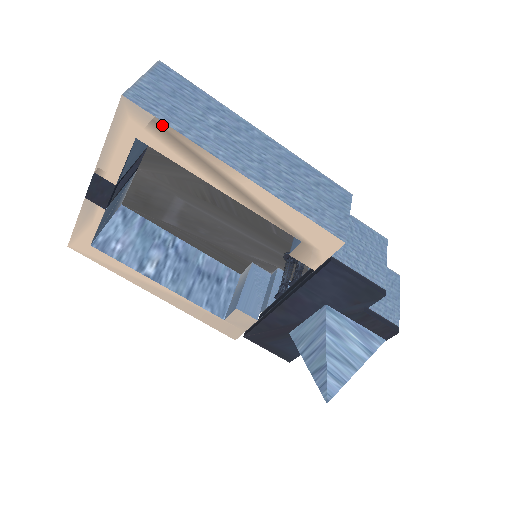
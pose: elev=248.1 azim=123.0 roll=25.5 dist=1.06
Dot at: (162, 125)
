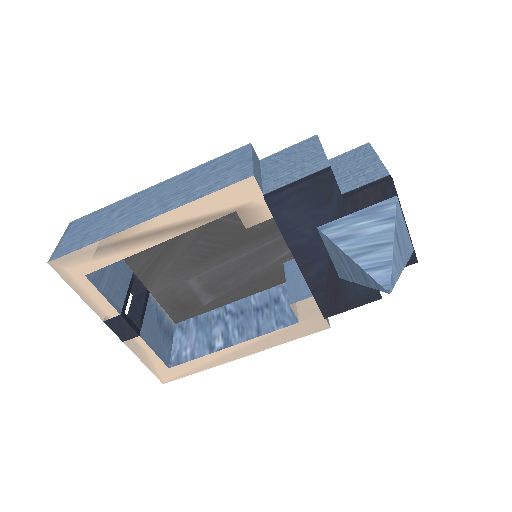
Dot at: (81, 252)
